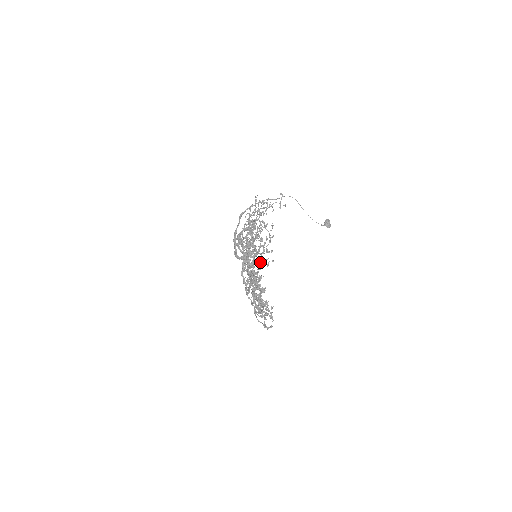
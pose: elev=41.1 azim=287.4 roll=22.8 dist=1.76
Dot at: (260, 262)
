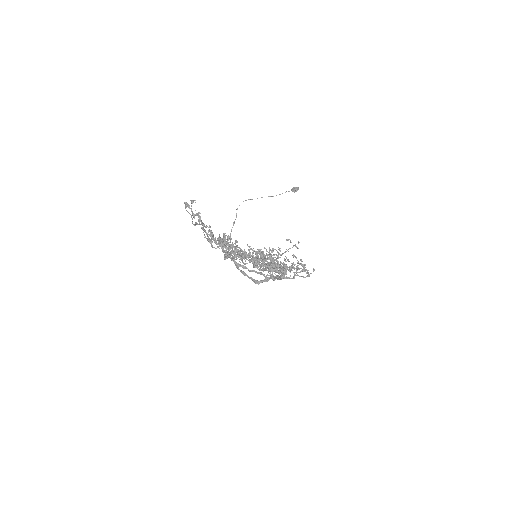
Dot at: occluded
